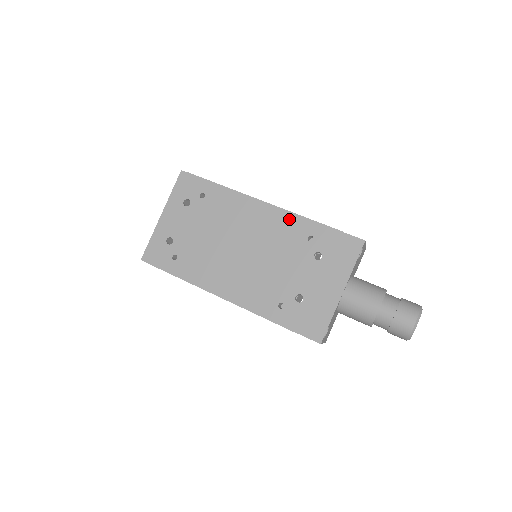
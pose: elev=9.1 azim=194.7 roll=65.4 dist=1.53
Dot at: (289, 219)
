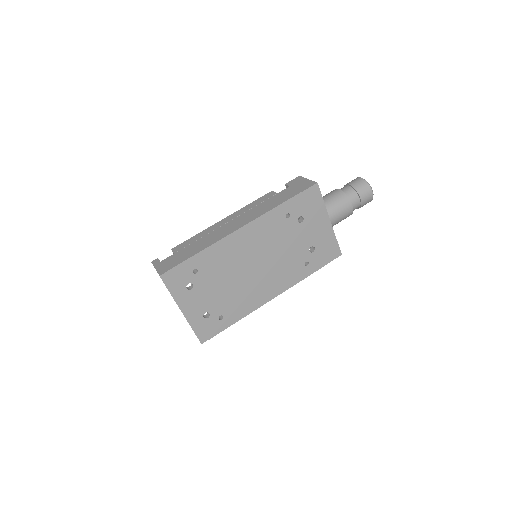
Dot at: (265, 220)
